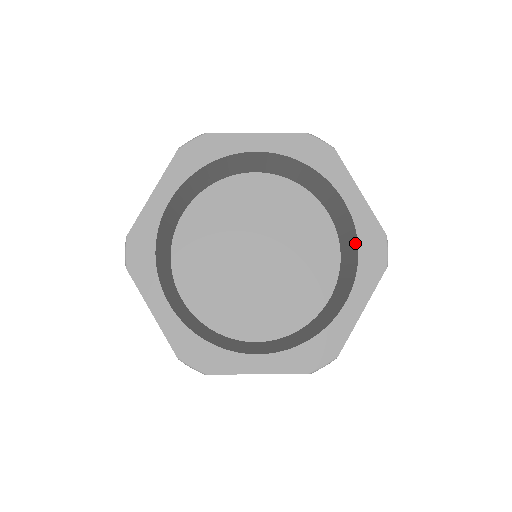
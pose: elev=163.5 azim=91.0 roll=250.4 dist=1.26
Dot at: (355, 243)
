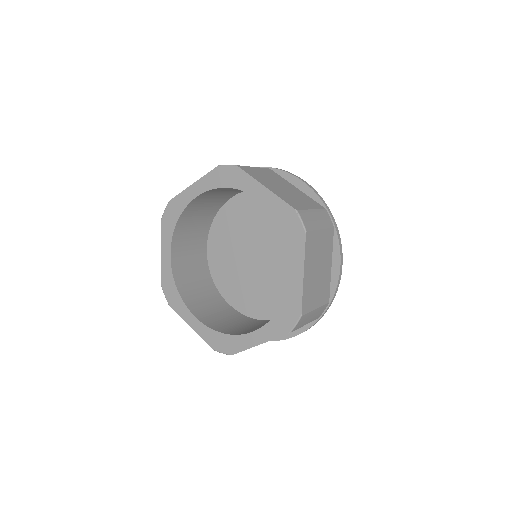
Dot at: occluded
